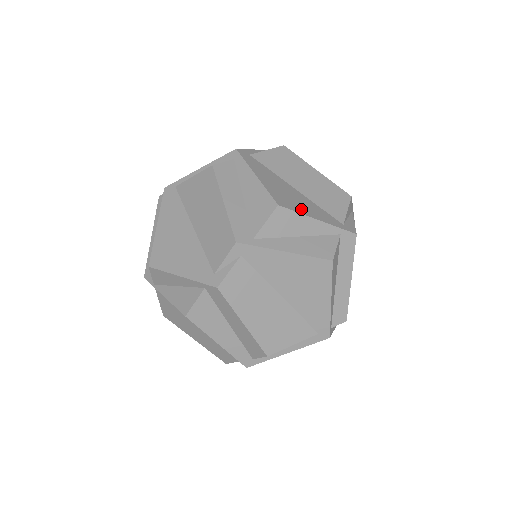
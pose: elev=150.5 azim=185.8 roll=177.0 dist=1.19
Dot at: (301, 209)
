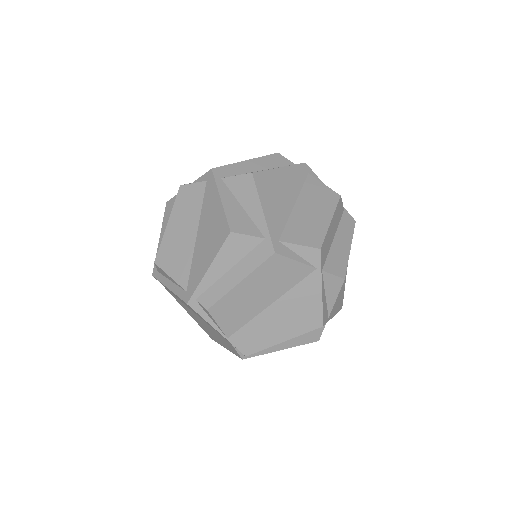
Dot at: (265, 196)
